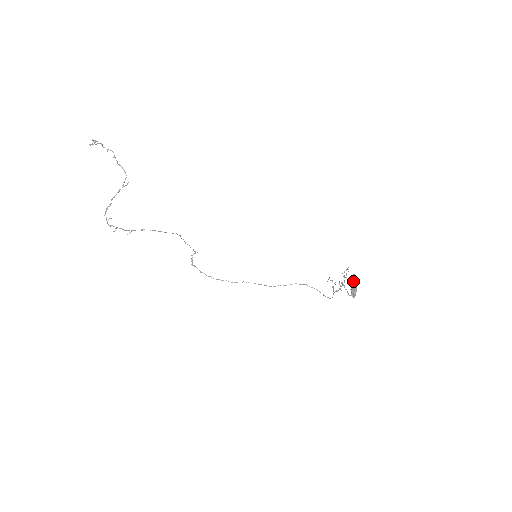
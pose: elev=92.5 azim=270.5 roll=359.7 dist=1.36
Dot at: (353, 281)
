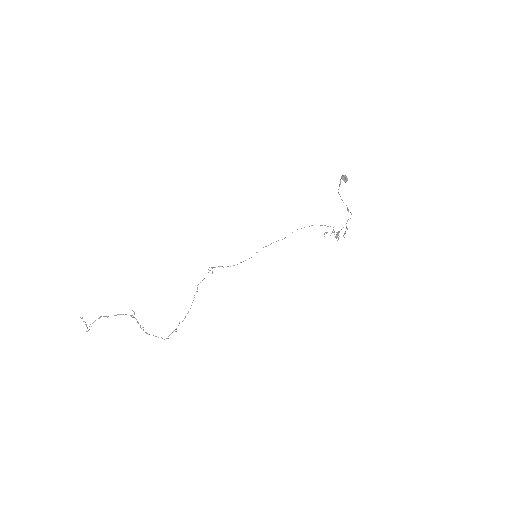
Dot at: occluded
